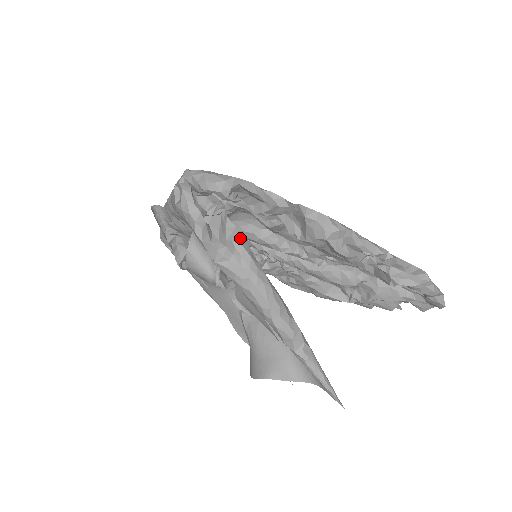
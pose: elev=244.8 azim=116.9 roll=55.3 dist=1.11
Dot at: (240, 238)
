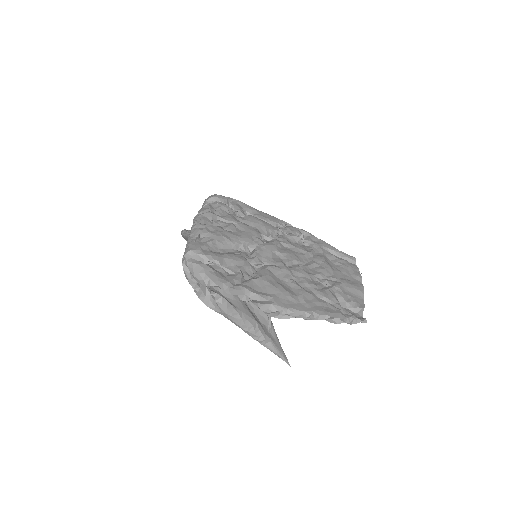
Dot at: (220, 298)
